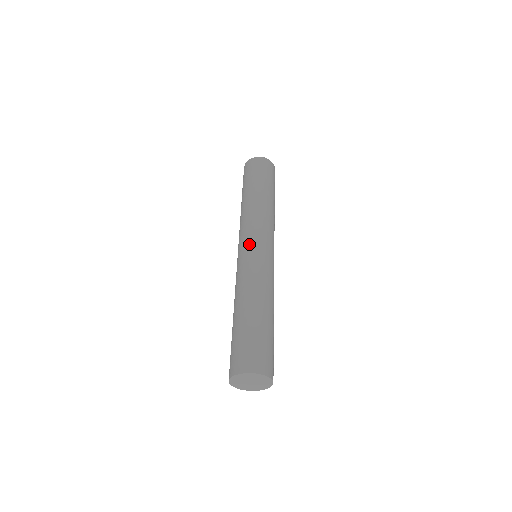
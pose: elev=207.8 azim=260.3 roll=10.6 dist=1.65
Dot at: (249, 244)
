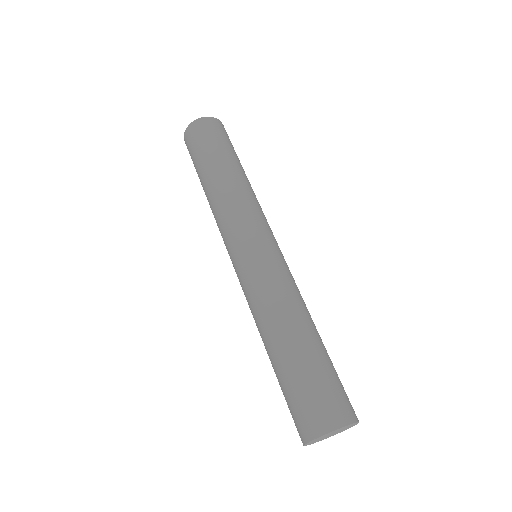
Dot at: (236, 253)
